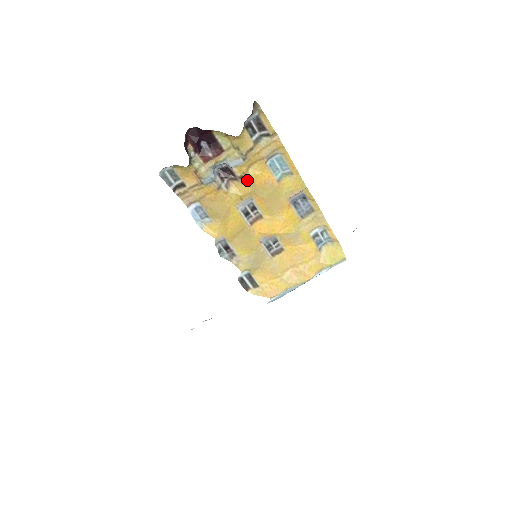
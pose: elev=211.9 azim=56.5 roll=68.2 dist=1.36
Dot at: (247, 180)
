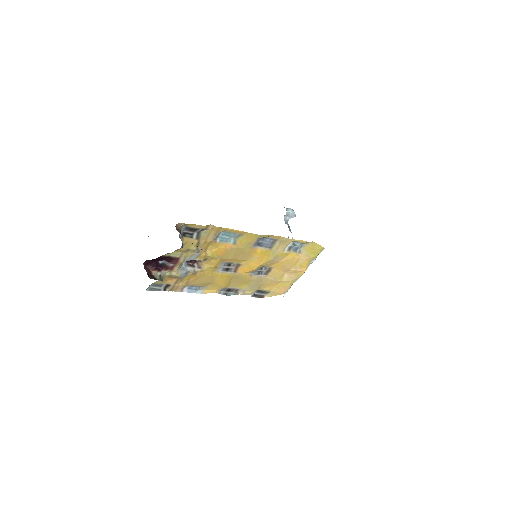
Dot at: (211, 258)
